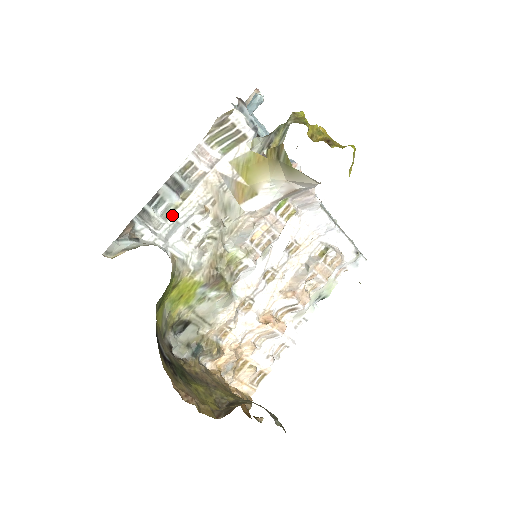
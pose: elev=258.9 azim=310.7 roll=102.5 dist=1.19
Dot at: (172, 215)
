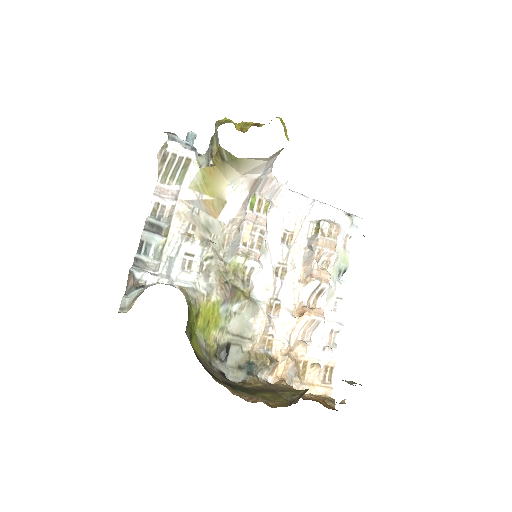
Dot at: (163, 253)
